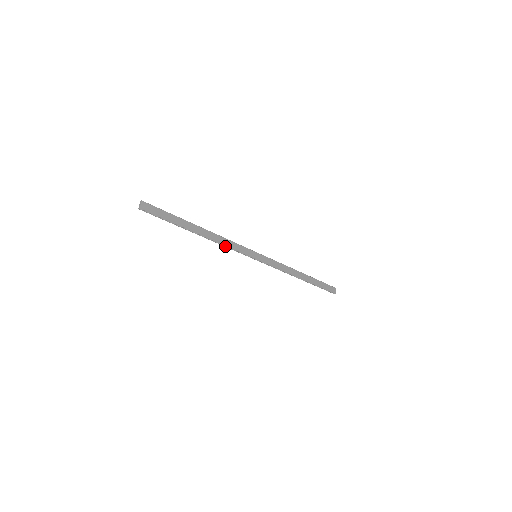
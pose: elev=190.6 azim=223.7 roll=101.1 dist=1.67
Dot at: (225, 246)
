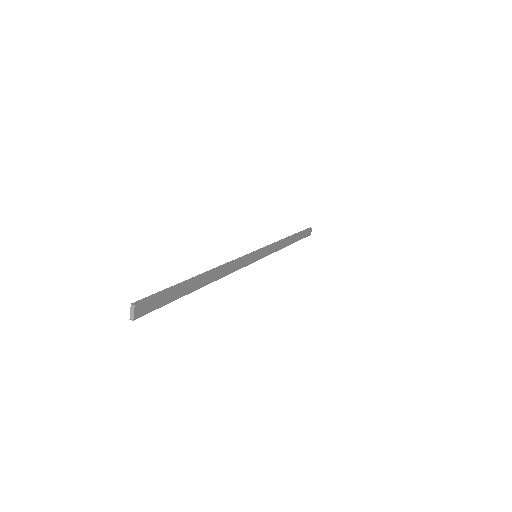
Dot at: (228, 272)
